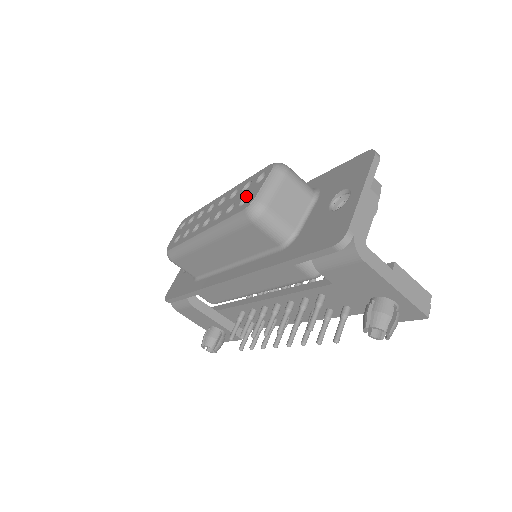
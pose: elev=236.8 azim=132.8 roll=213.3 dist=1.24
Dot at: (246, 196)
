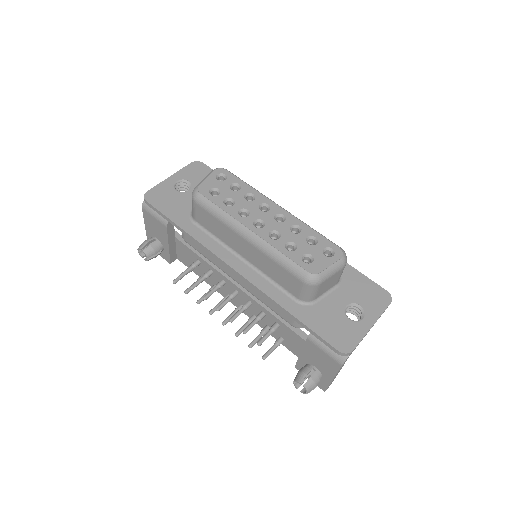
Dot at: (311, 255)
